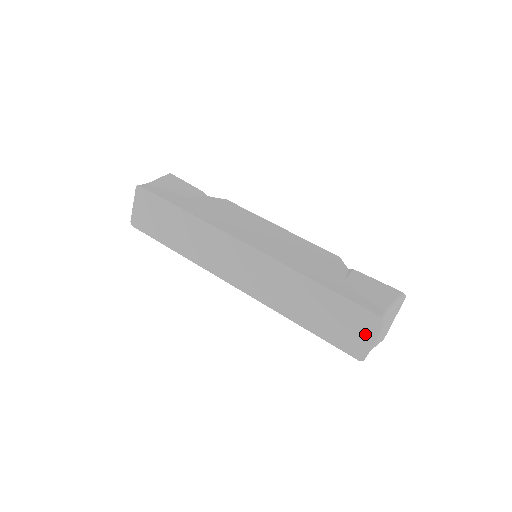
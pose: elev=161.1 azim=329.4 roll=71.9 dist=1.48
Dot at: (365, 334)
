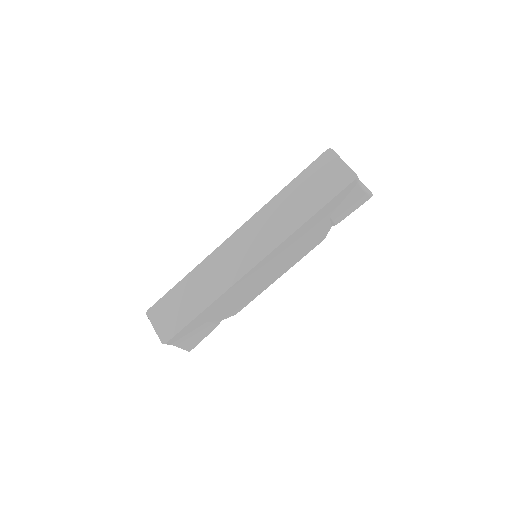
Dot at: (336, 166)
